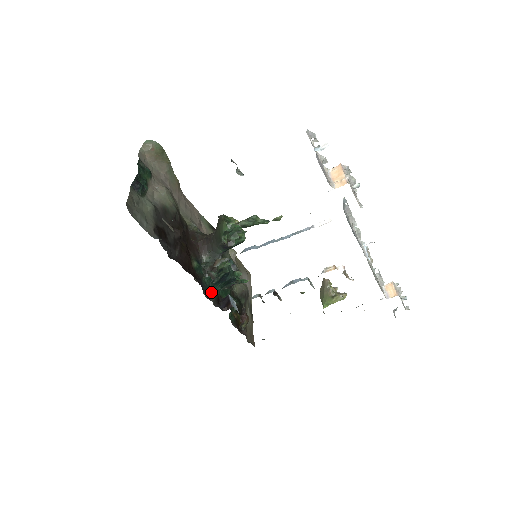
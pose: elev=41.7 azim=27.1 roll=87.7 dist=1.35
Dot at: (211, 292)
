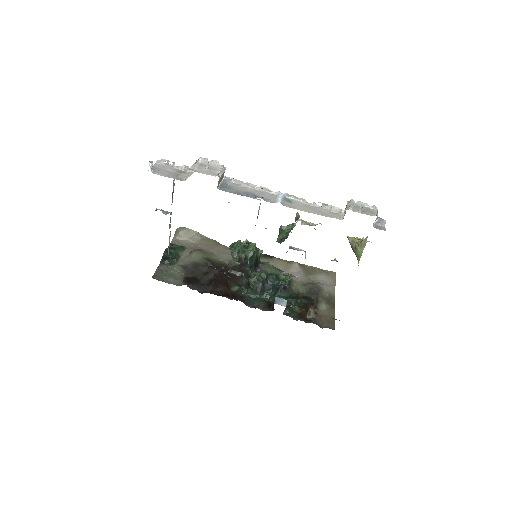
Dot at: (258, 302)
